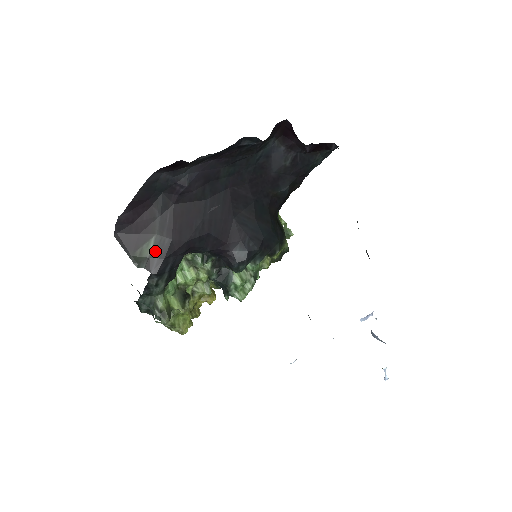
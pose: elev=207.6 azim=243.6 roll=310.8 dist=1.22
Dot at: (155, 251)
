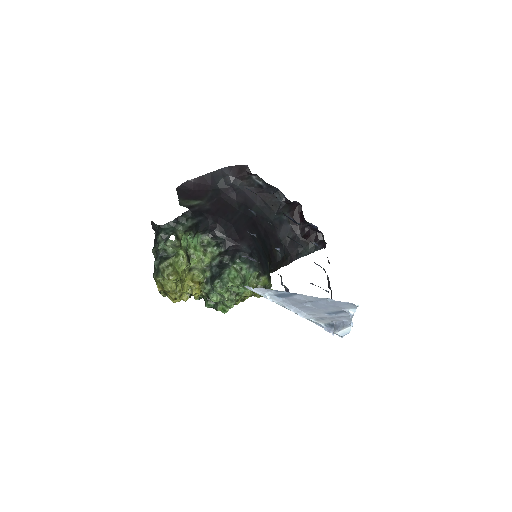
Dot at: (198, 206)
